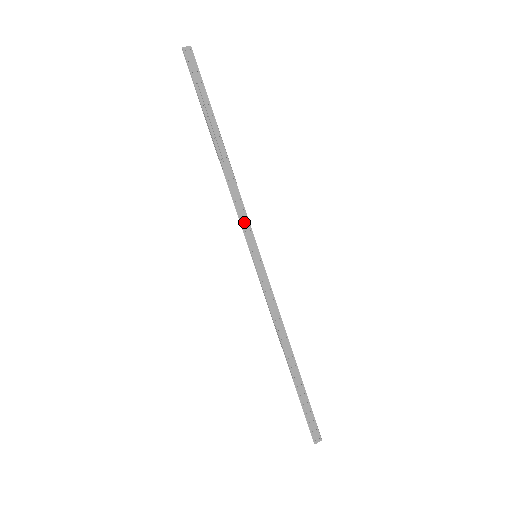
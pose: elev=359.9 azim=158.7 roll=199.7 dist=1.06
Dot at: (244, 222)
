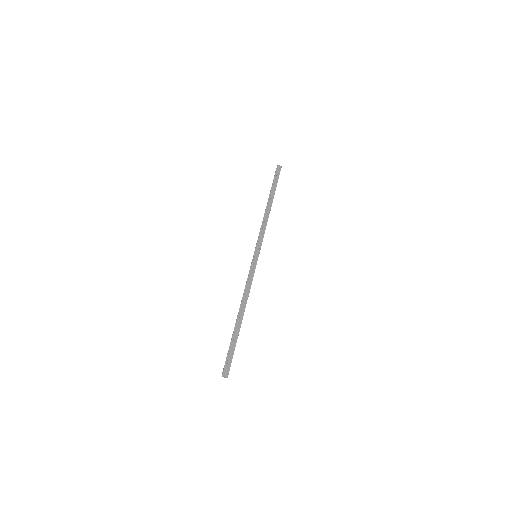
Dot at: (260, 238)
